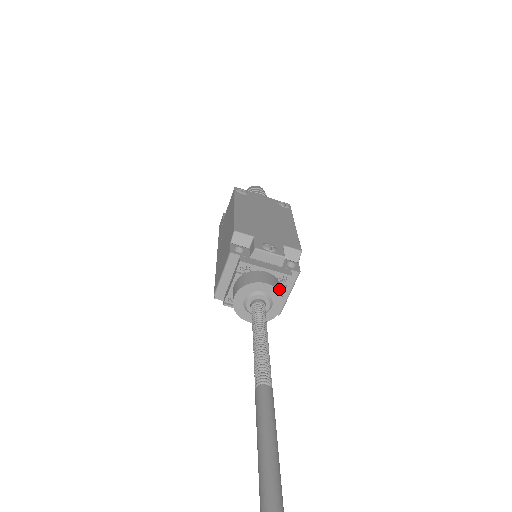
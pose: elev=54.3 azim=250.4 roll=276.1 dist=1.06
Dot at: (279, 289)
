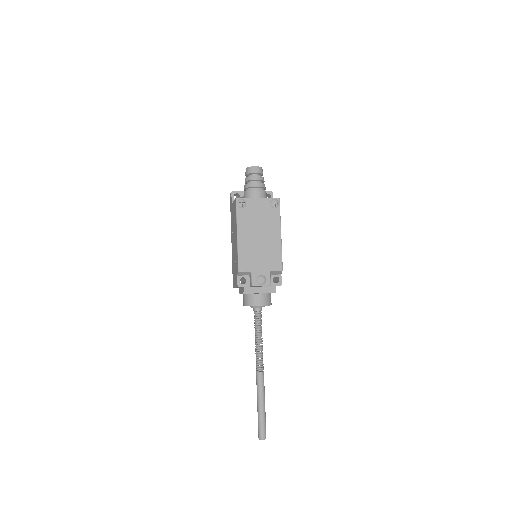
Dot at: (268, 303)
